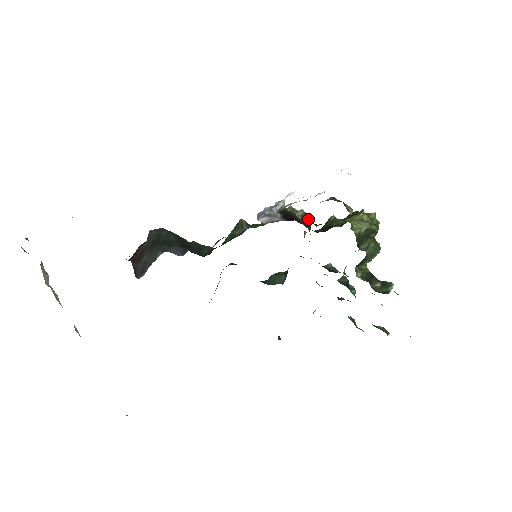
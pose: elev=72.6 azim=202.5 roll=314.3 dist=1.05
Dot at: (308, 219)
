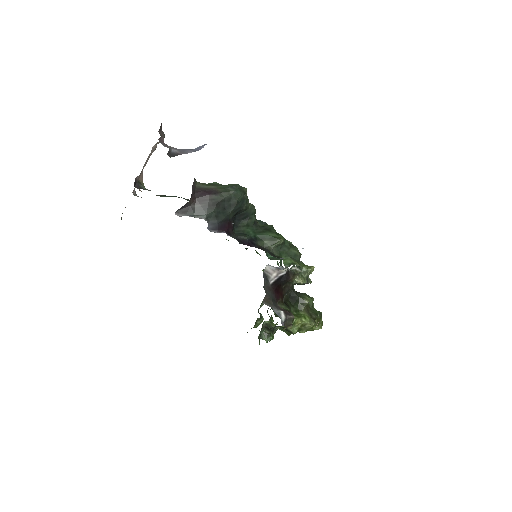
Dot at: (302, 284)
